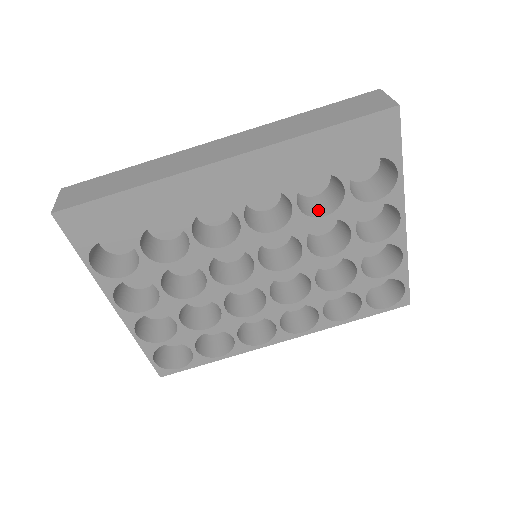
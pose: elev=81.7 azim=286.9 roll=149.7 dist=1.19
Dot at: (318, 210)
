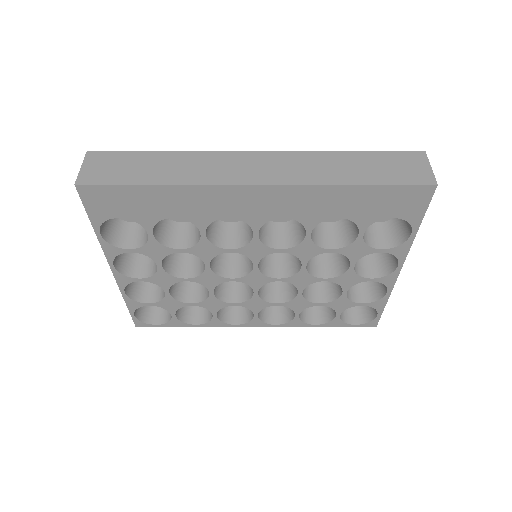
Dot at: (327, 240)
